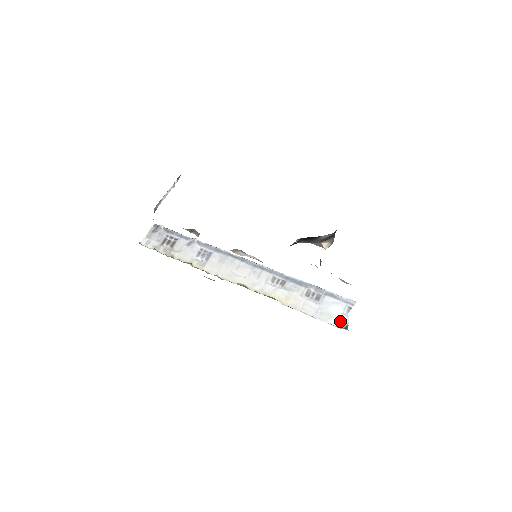
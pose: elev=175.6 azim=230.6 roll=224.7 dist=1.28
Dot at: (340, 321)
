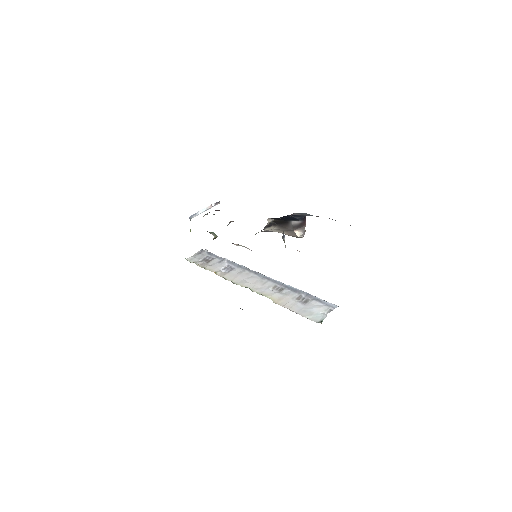
Dot at: (318, 317)
